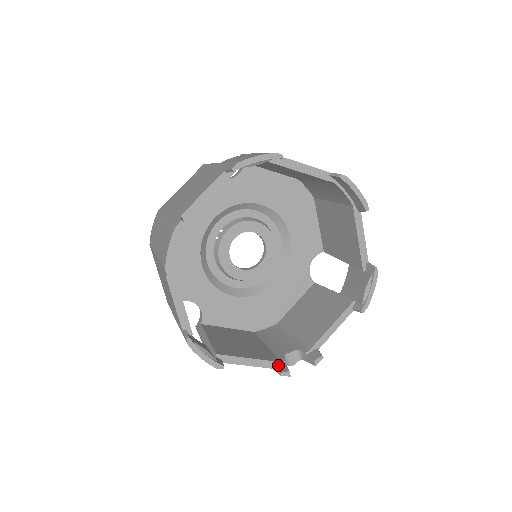
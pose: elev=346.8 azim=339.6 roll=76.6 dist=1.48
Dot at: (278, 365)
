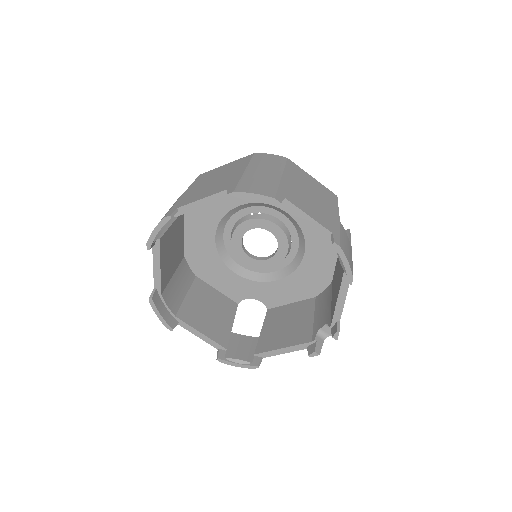
Dot at: (310, 345)
